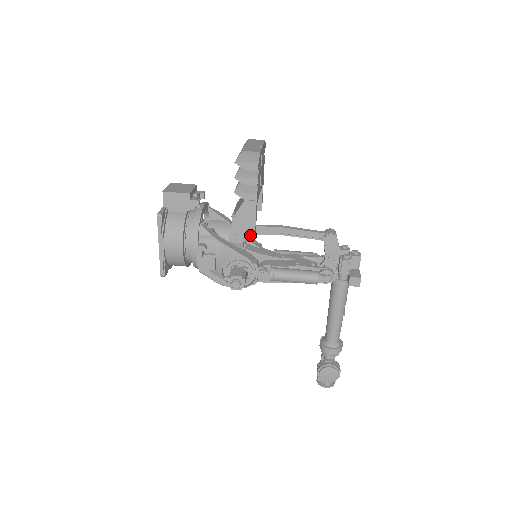
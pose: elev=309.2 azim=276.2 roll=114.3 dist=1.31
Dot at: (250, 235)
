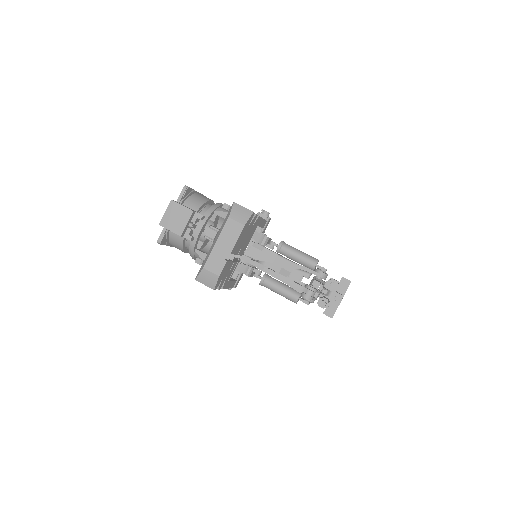
Dot at: occluded
